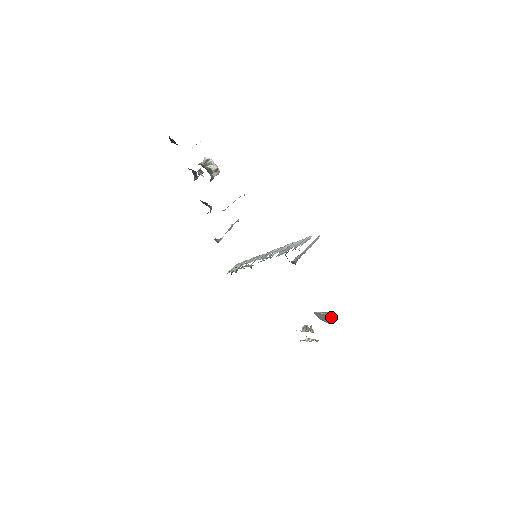
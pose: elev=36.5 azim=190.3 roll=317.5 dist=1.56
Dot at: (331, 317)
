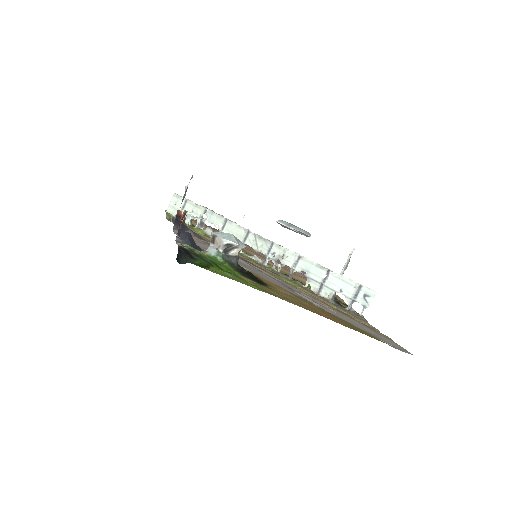
Dot at: occluded
